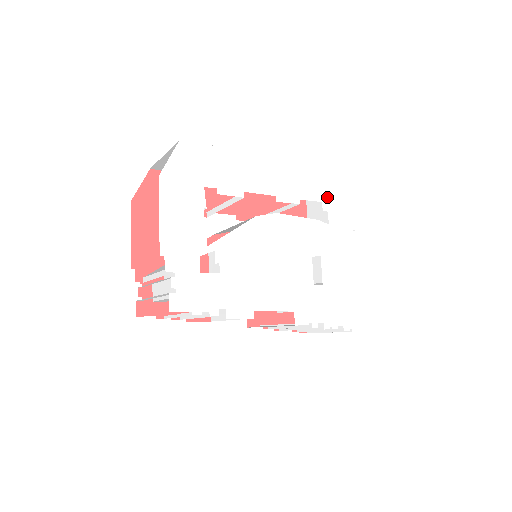
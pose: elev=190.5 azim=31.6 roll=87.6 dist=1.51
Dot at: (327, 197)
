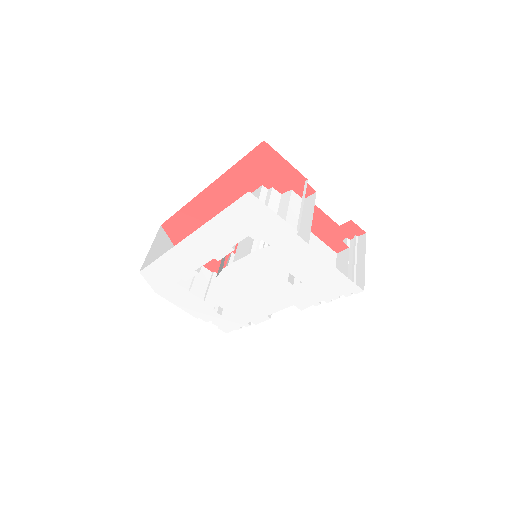
Dot at: (249, 229)
